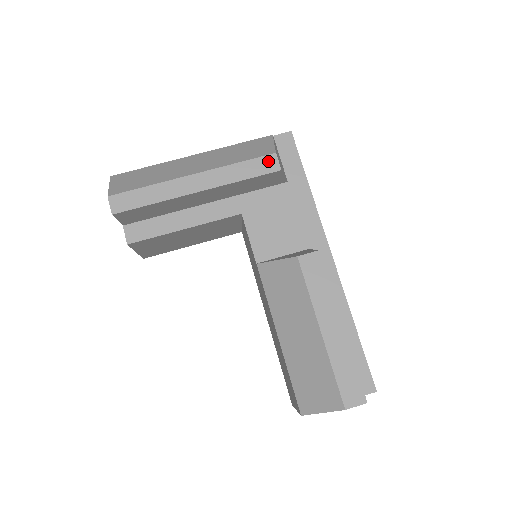
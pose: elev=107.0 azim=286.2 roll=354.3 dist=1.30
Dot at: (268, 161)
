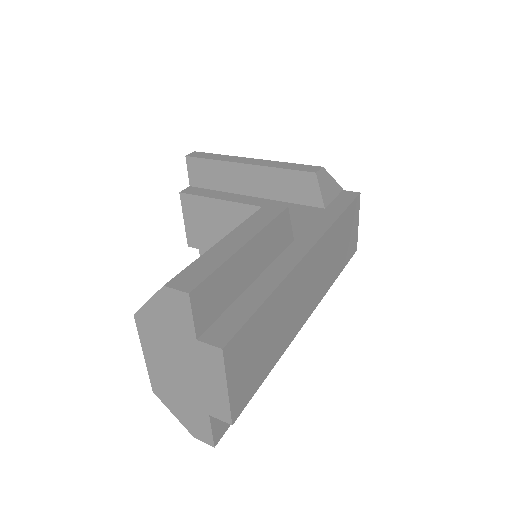
Dot at: (312, 168)
